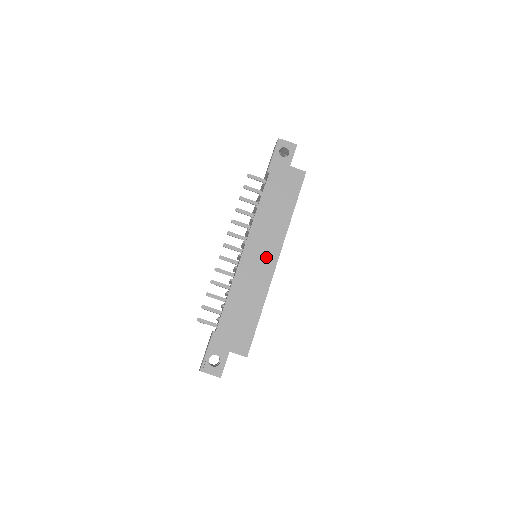
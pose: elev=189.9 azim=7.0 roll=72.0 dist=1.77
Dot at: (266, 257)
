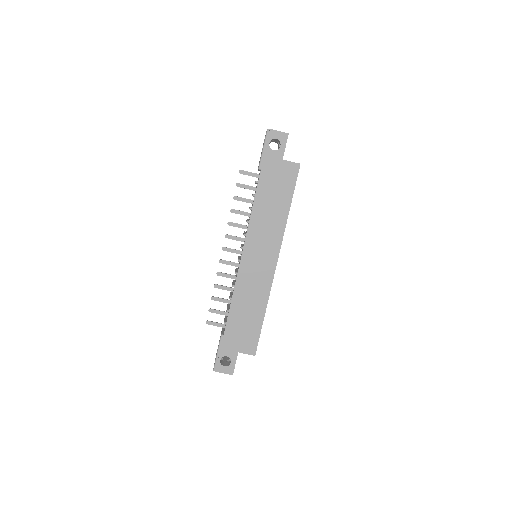
Dot at: (265, 261)
